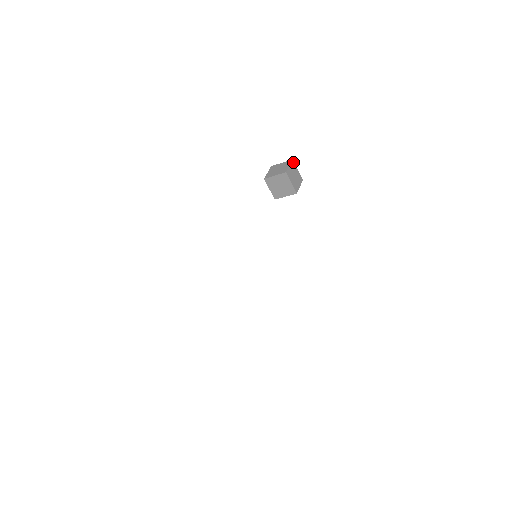
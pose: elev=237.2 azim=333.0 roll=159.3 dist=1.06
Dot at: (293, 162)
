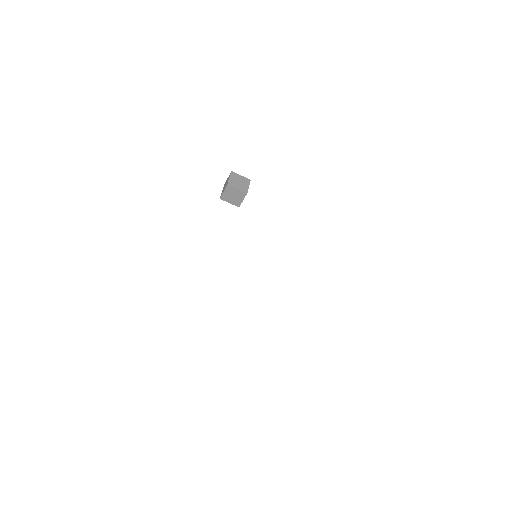
Dot at: (233, 173)
